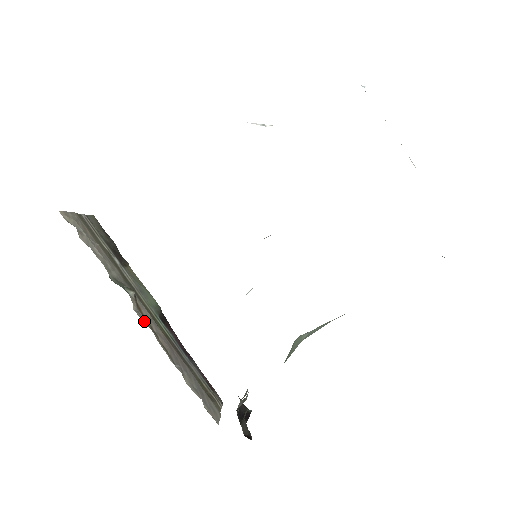
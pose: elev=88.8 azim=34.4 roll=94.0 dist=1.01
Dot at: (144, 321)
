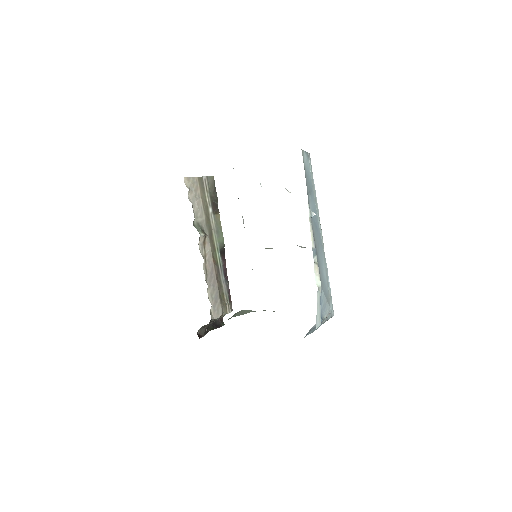
Dot at: (202, 252)
